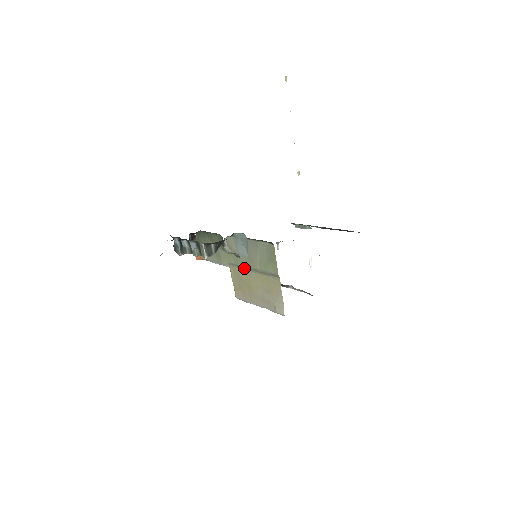
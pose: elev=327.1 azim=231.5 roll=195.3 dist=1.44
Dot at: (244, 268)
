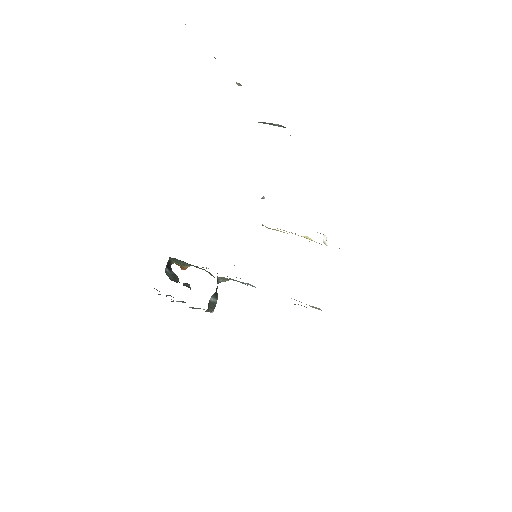
Dot at: occluded
